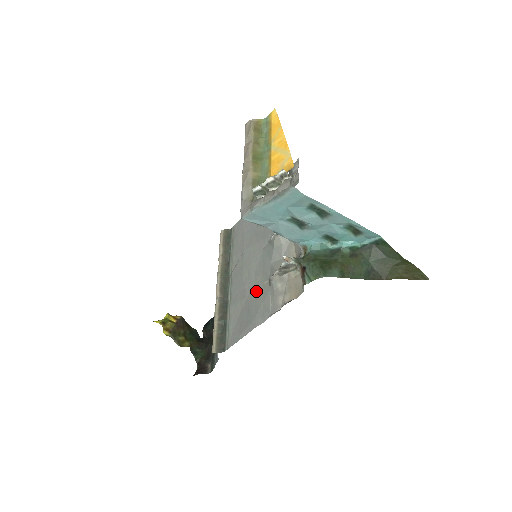
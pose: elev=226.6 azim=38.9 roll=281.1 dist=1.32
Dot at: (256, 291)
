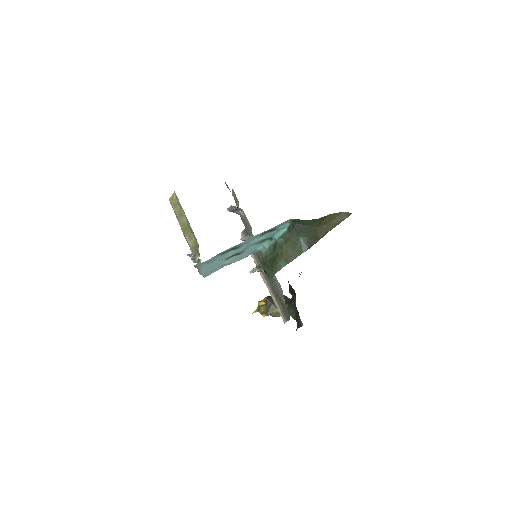
Dot at: occluded
